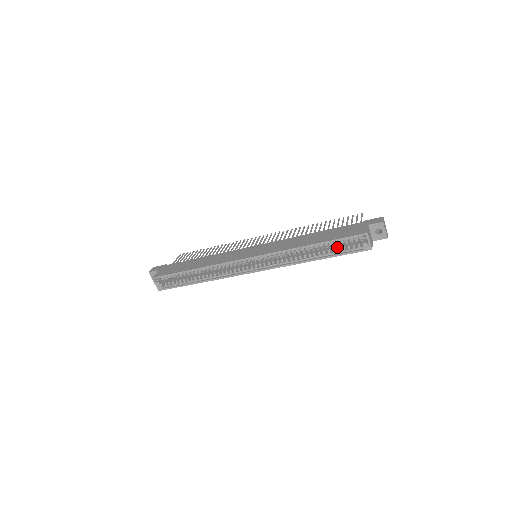
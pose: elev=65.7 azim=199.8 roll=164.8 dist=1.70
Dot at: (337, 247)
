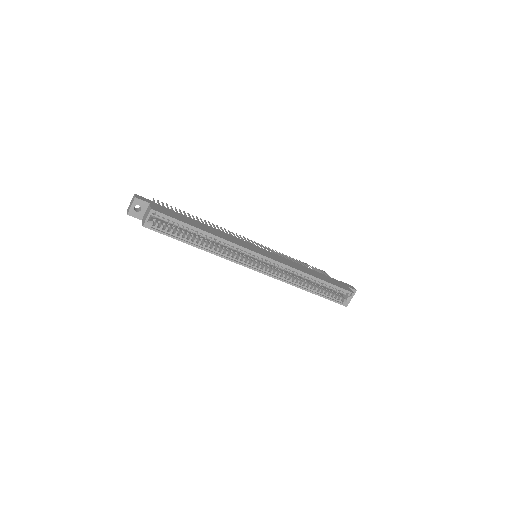
Dot at: occluded
